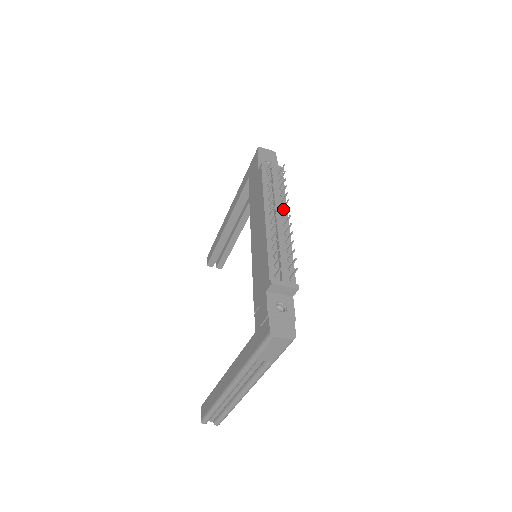
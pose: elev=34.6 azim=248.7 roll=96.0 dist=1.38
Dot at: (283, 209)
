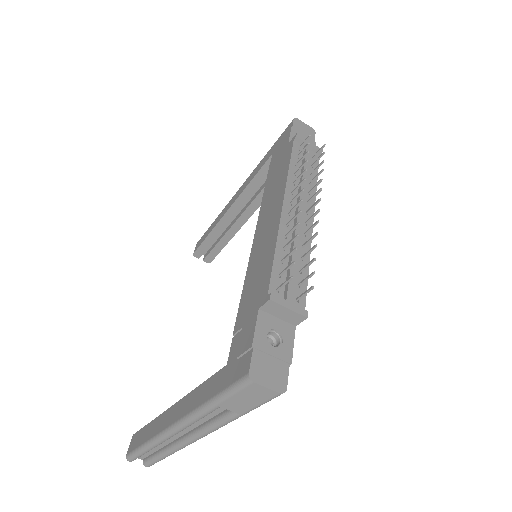
Dot at: (310, 201)
